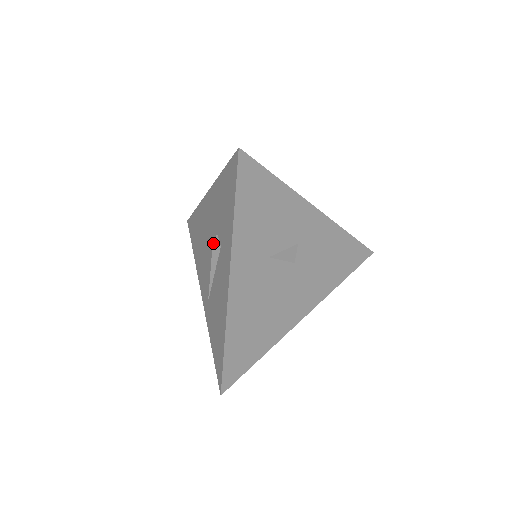
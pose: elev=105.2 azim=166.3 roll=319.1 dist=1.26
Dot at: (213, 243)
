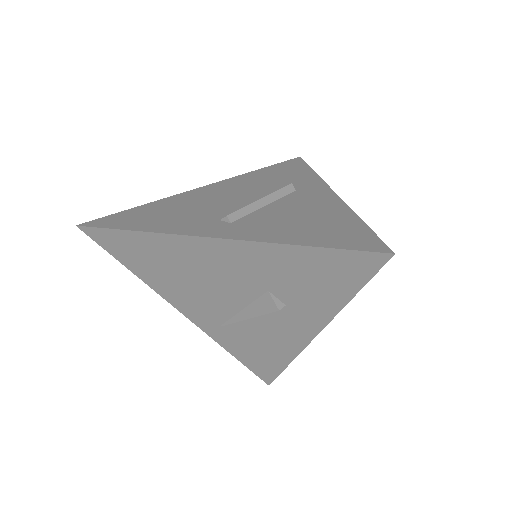
Dot at: (278, 308)
